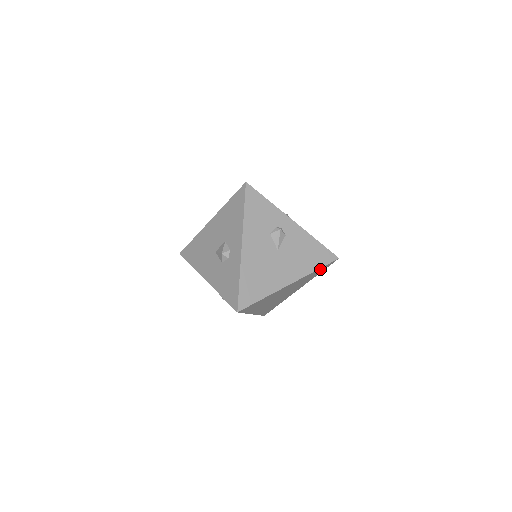
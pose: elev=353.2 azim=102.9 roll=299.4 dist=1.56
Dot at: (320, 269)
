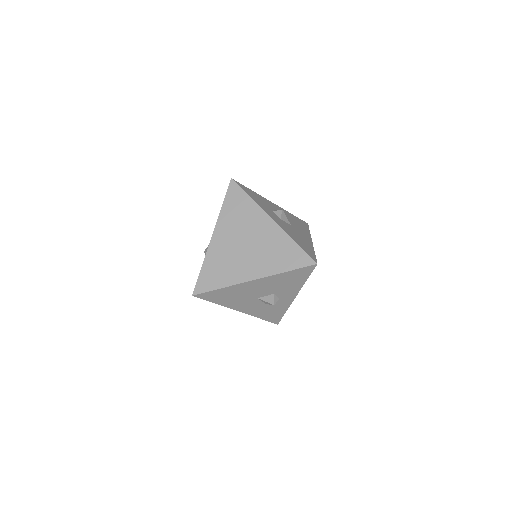
Dot at: occluded
